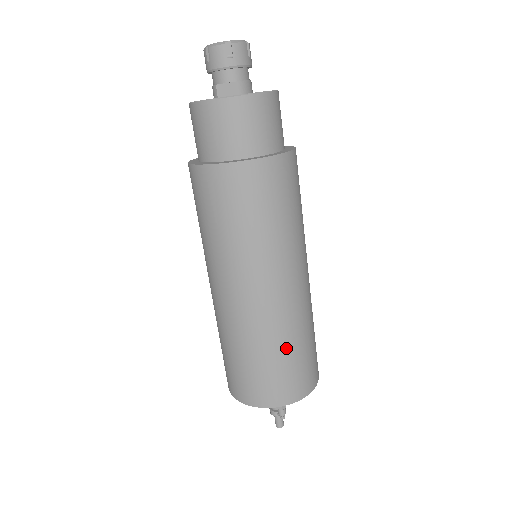
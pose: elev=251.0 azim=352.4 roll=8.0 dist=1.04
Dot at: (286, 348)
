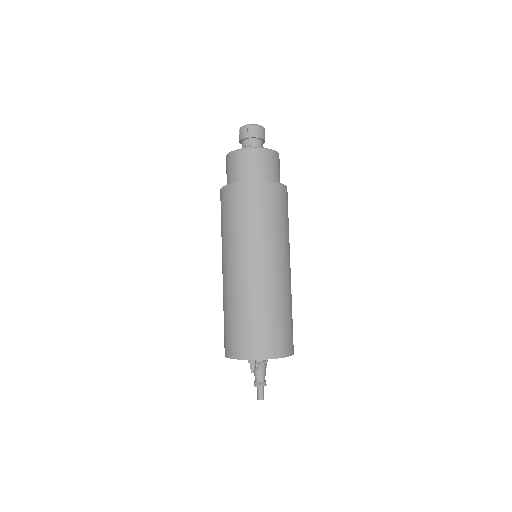
Dot at: (258, 312)
